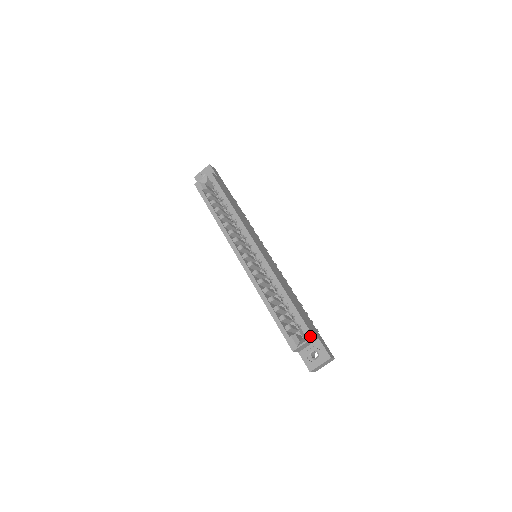
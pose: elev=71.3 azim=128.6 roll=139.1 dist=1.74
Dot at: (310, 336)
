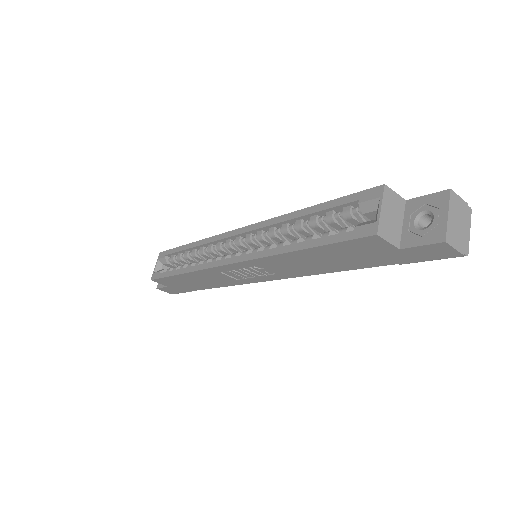
Dot at: (378, 190)
